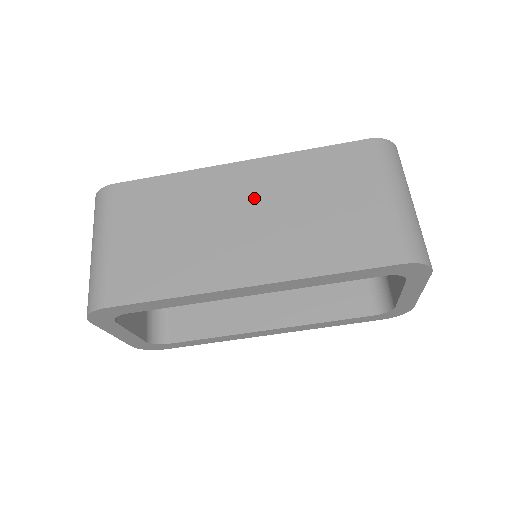
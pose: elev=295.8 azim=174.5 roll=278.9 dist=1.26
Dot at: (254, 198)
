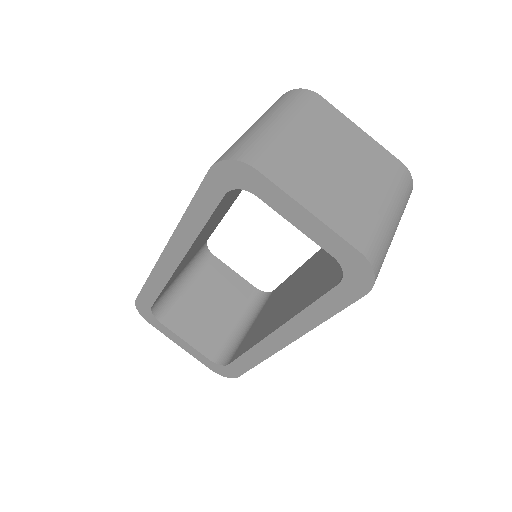
Dot at: occluded
